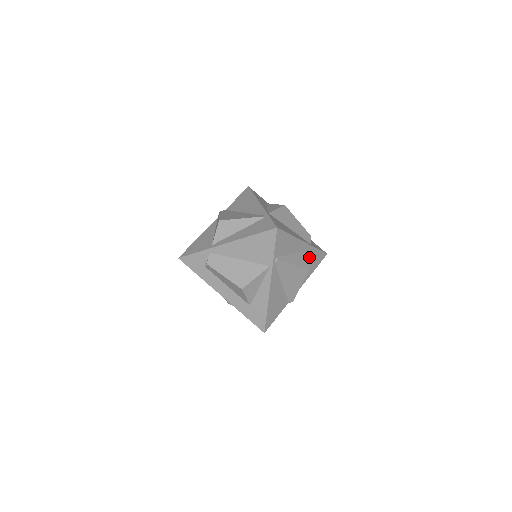
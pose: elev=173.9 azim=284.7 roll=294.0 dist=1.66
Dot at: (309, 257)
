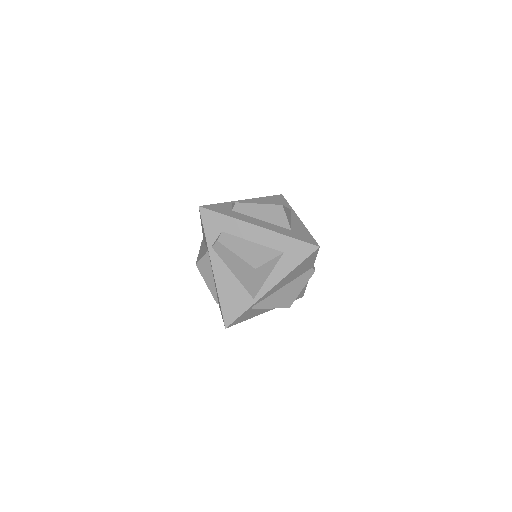
Dot at: occluded
